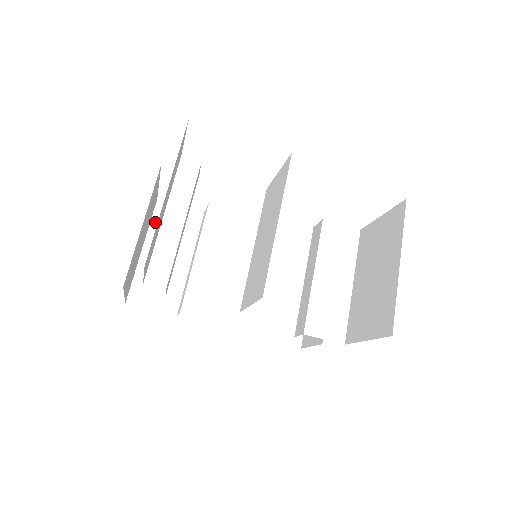
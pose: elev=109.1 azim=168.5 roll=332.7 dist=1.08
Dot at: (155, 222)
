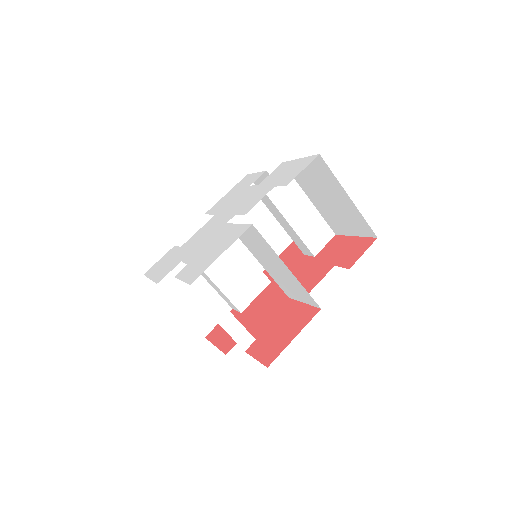
Dot at: (161, 287)
